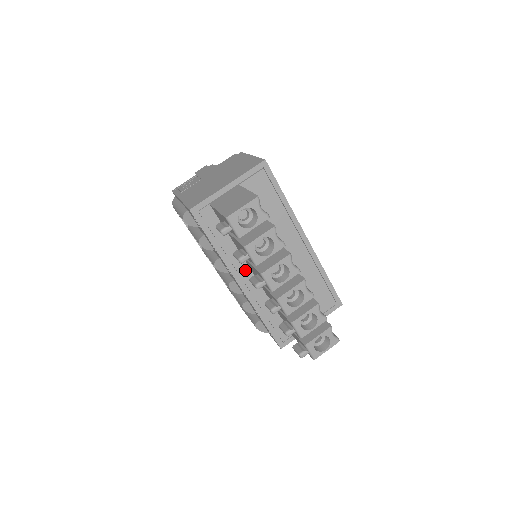
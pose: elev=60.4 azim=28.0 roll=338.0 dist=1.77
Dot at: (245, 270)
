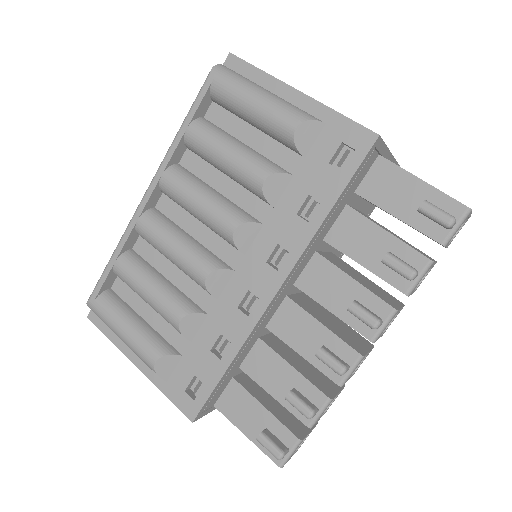
Dot at: (297, 274)
